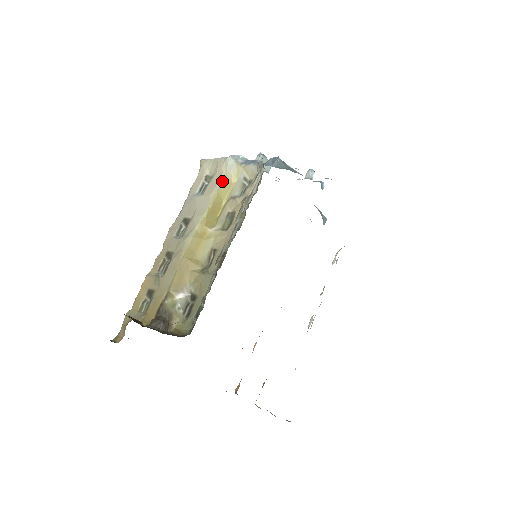
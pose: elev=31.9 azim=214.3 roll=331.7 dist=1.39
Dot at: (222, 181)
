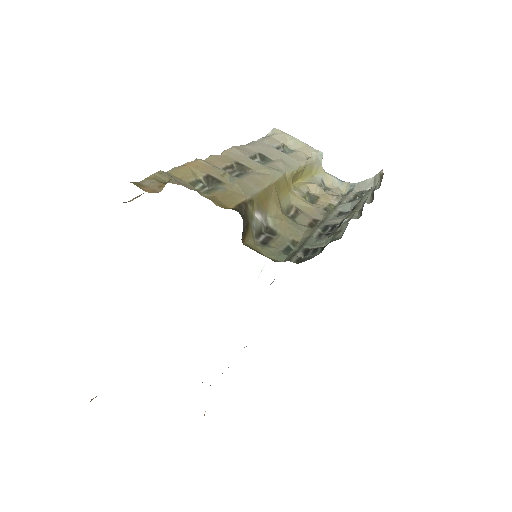
Dot at: (310, 163)
